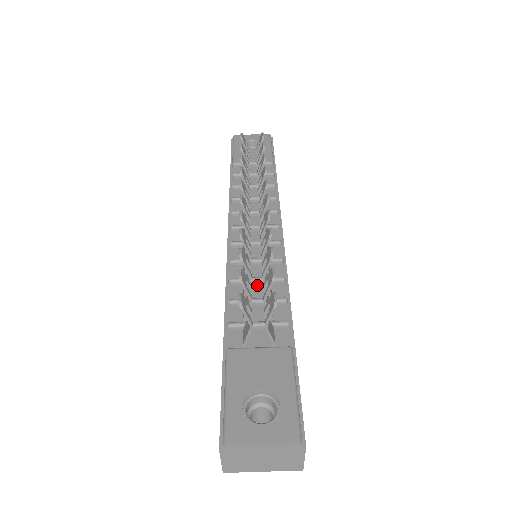
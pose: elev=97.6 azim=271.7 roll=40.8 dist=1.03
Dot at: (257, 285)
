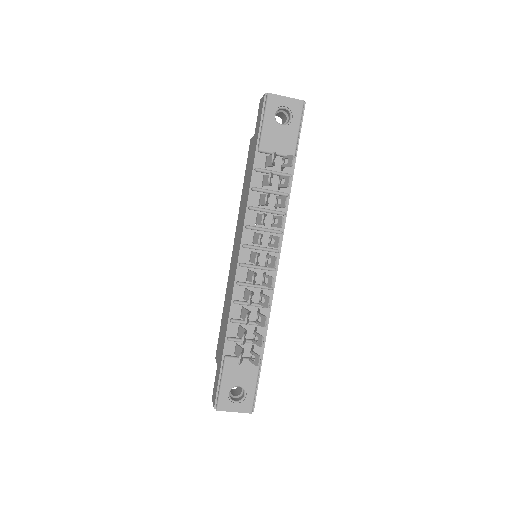
Dot at: (251, 307)
